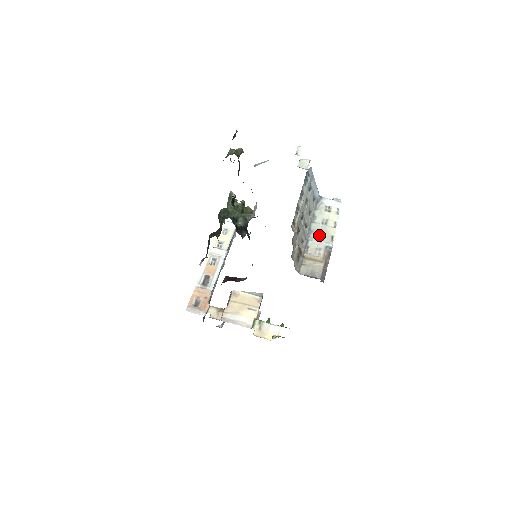
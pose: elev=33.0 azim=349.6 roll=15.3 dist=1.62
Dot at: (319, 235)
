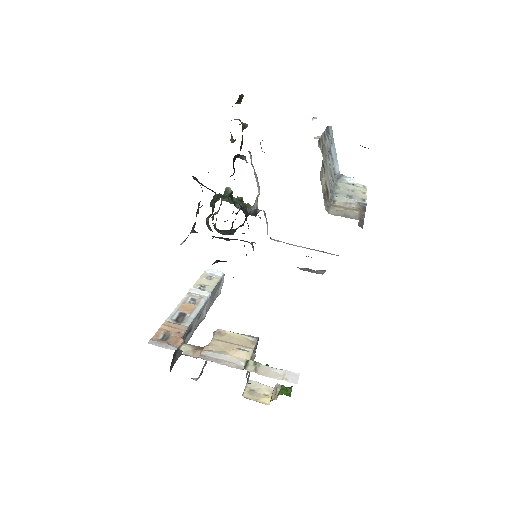
Dot at: (346, 197)
